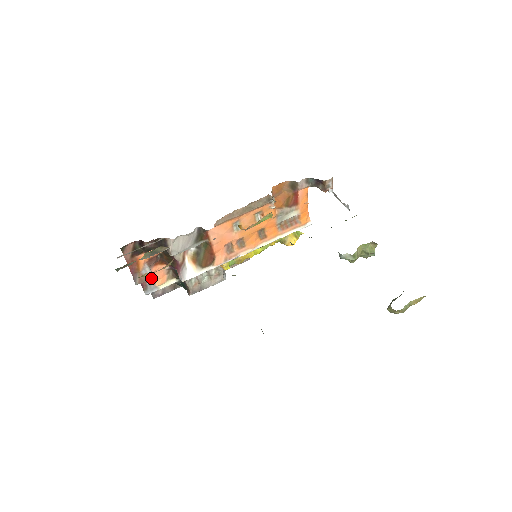
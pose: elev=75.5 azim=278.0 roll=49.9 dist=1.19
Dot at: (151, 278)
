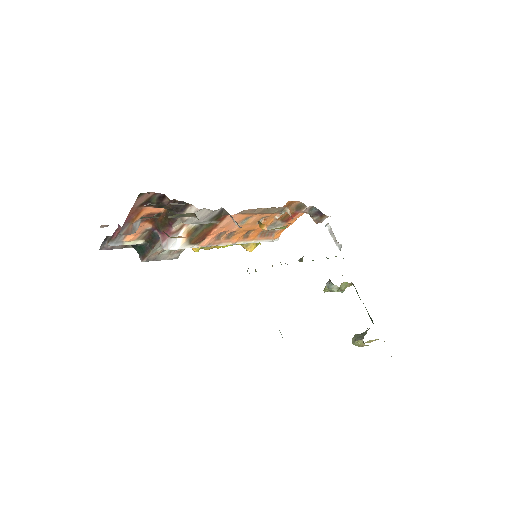
Dot at: occluded
